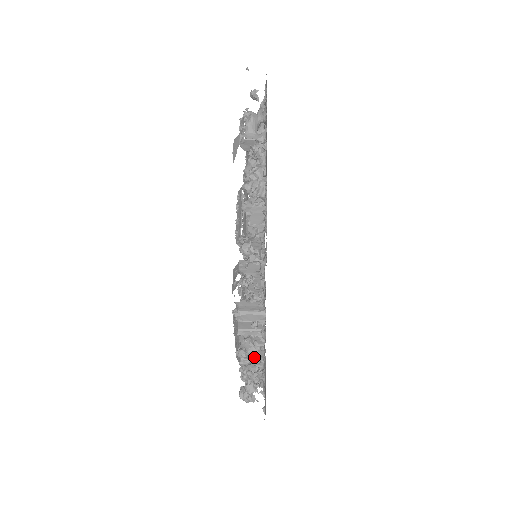
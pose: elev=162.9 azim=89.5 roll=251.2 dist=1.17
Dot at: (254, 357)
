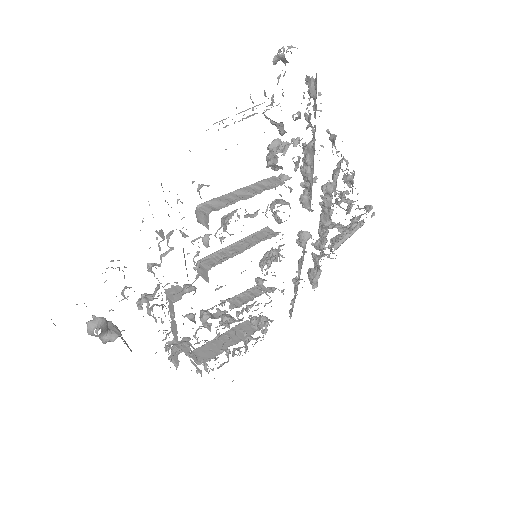
Dot at: occluded
